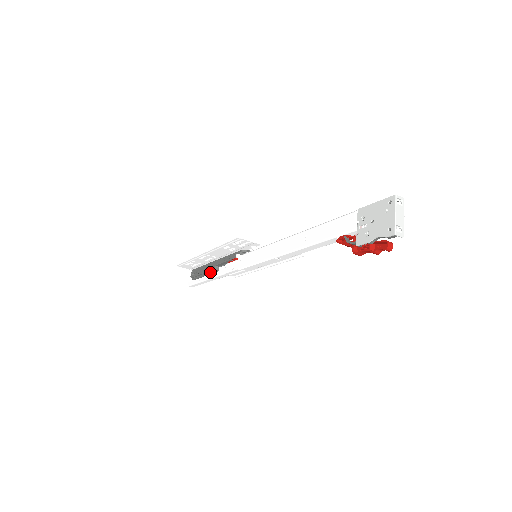
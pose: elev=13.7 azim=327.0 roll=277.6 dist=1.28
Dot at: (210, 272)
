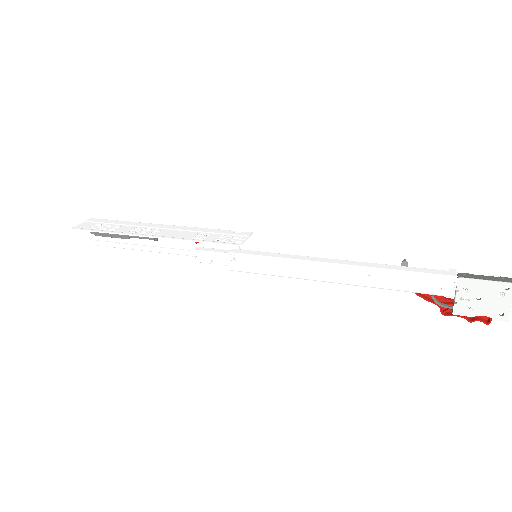
Dot at: (138, 236)
